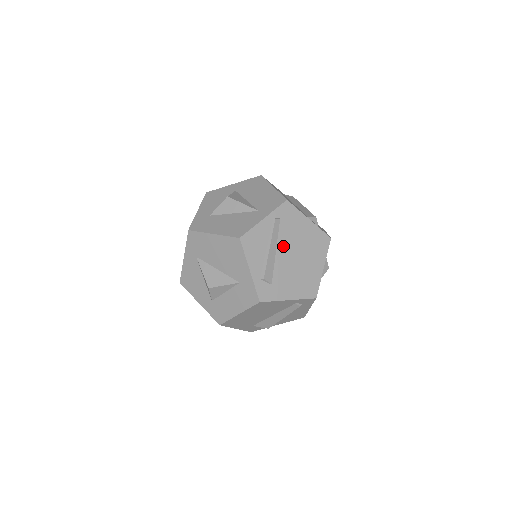
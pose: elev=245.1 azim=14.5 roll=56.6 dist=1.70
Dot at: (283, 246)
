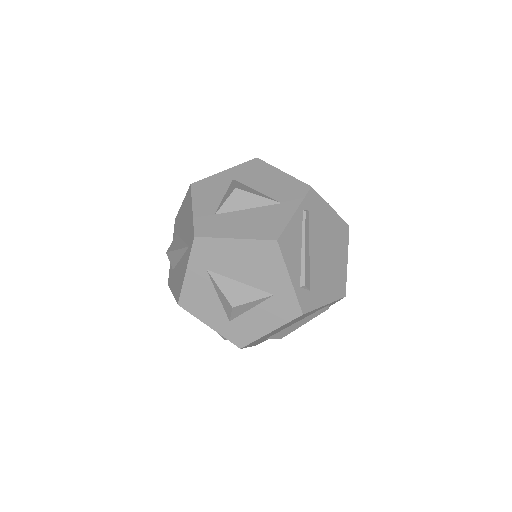
Dot at: (314, 243)
